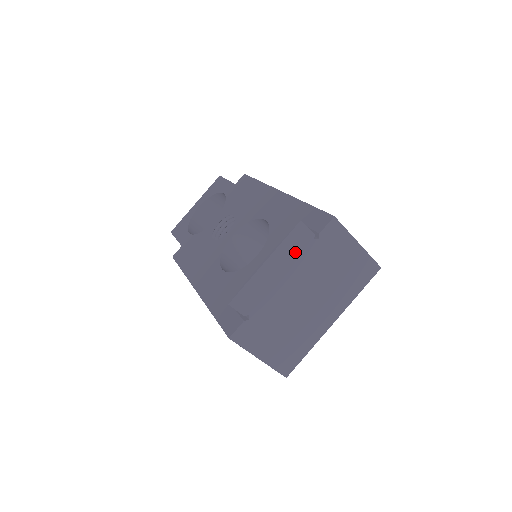
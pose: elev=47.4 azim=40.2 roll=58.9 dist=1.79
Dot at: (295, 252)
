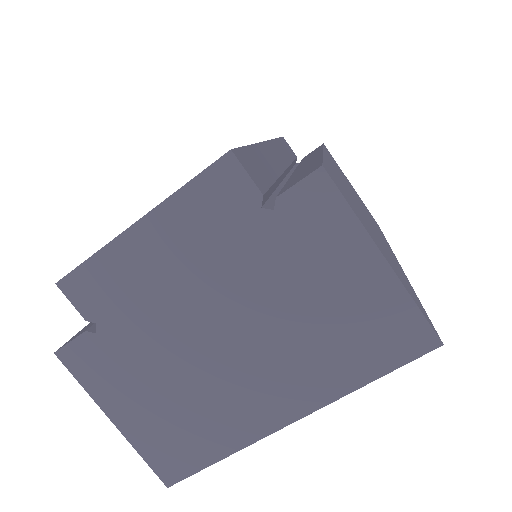
Dot at: (210, 223)
